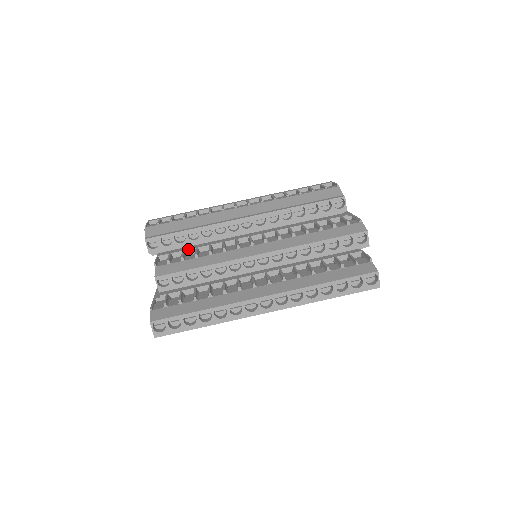
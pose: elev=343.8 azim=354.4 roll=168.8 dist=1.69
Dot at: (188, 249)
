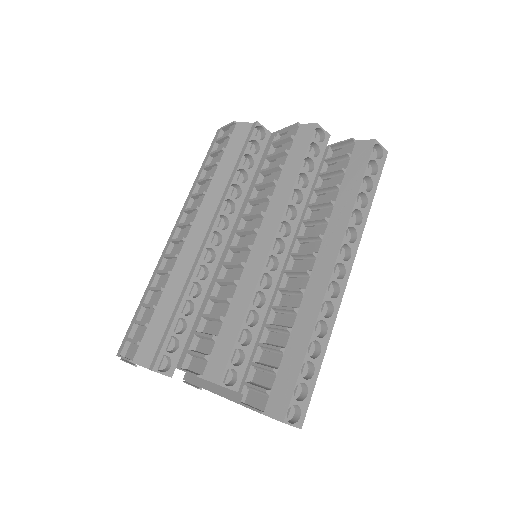
Dot at: (197, 326)
